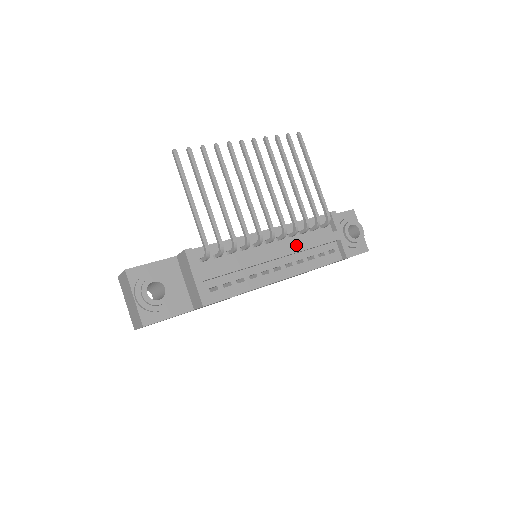
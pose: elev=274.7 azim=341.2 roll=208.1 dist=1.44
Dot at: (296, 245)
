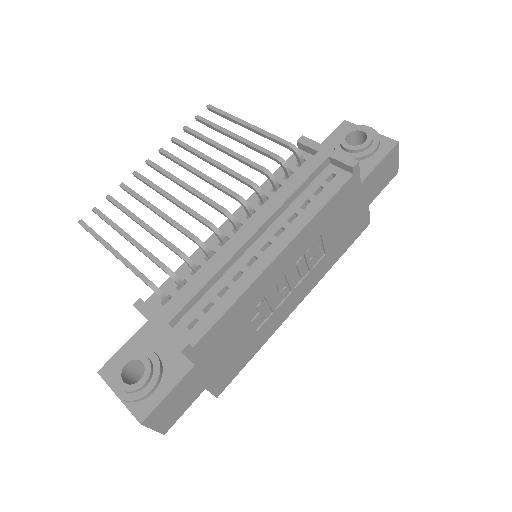
Dot at: (271, 204)
